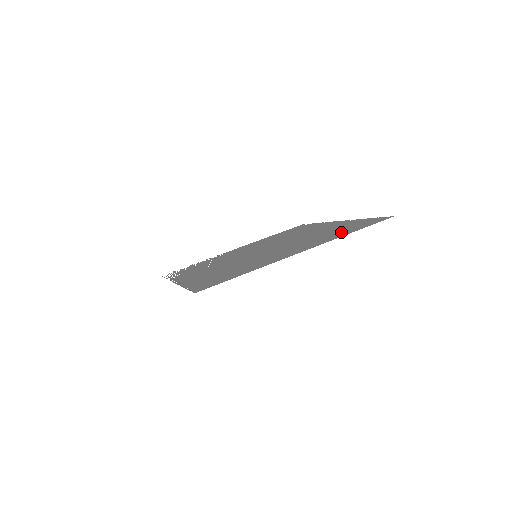
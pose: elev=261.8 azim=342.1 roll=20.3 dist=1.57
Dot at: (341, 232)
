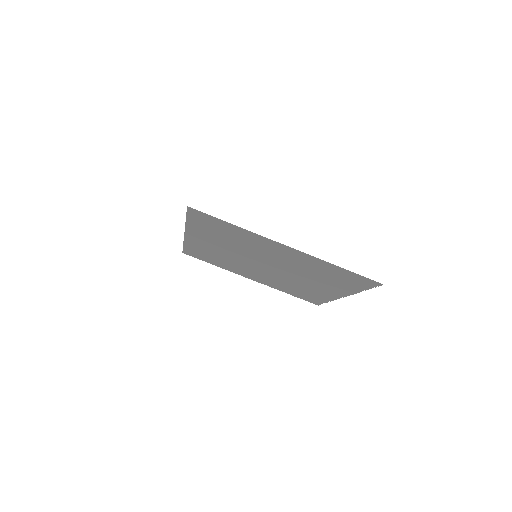
Dot at: (331, 270)
